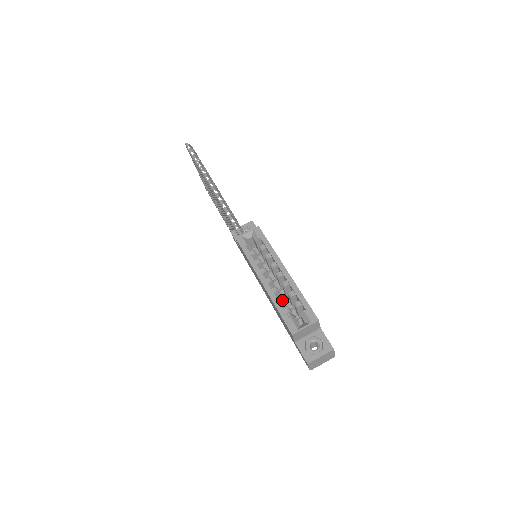
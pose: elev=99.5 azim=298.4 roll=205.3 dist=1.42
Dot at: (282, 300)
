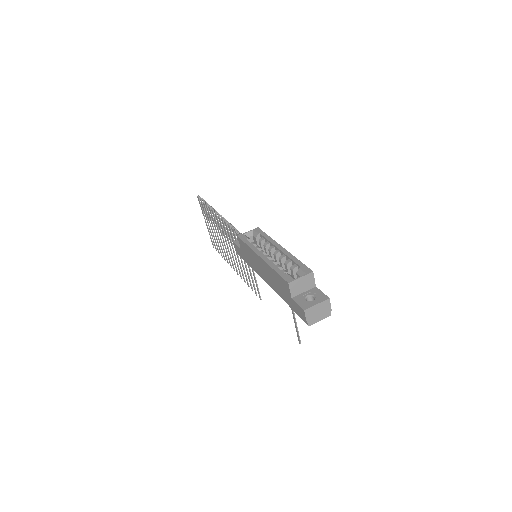
Dot at: (279, 266)
